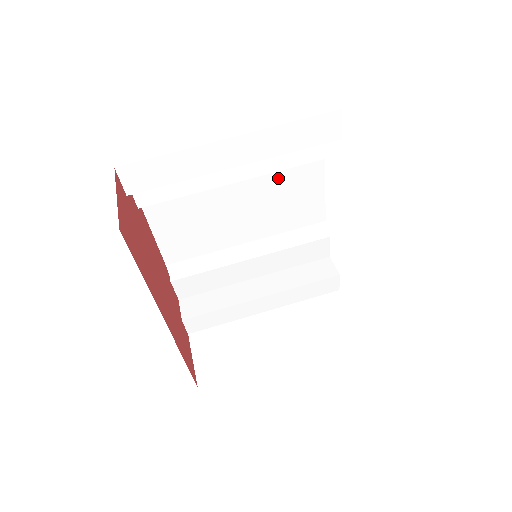
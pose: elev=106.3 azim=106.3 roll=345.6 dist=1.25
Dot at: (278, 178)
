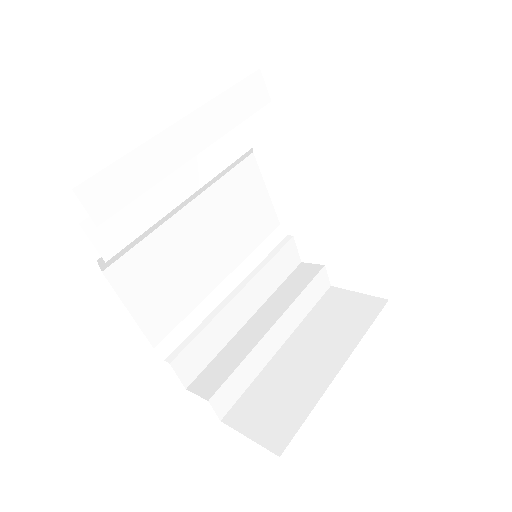
Dot at: (224, 188)
